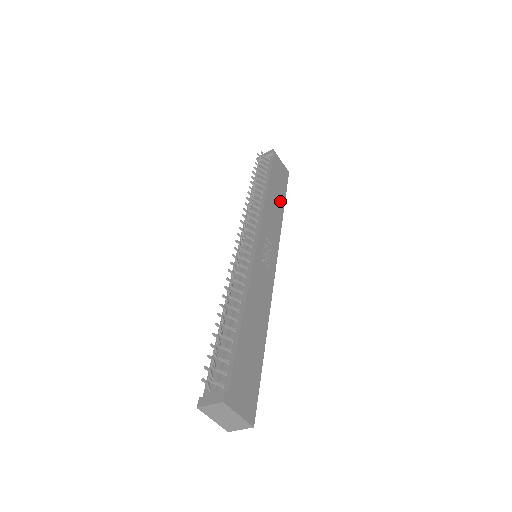
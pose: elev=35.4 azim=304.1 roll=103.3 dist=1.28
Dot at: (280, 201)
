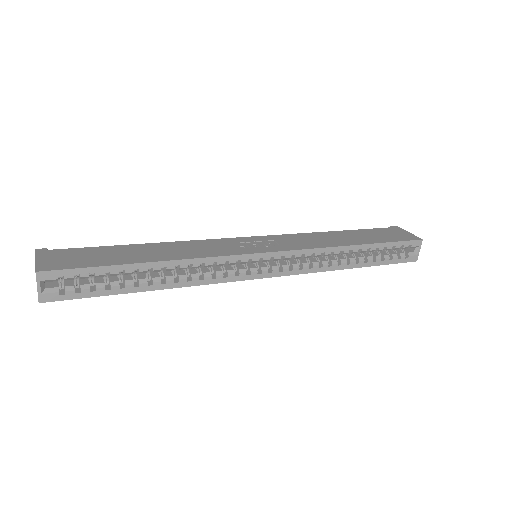
Dot at: (357, 241)
